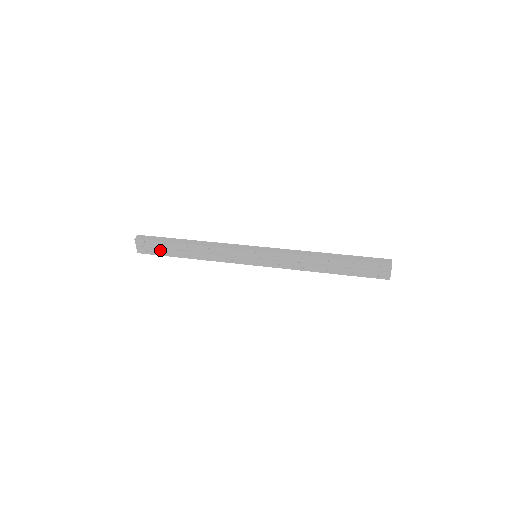
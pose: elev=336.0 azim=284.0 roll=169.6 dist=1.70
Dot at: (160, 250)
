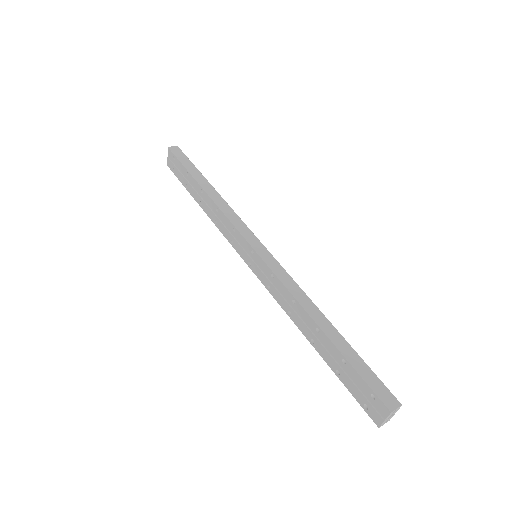
Dot at: (182, 176)
